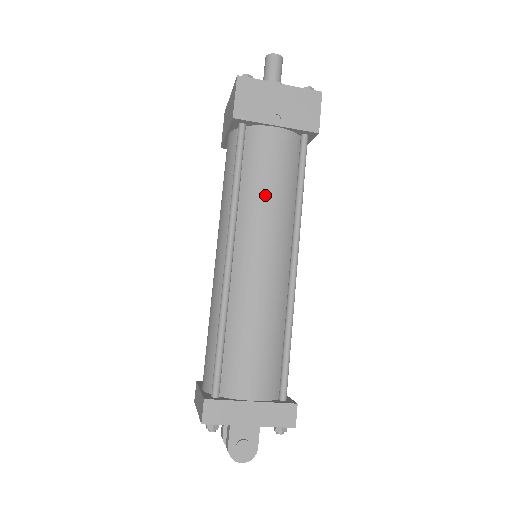
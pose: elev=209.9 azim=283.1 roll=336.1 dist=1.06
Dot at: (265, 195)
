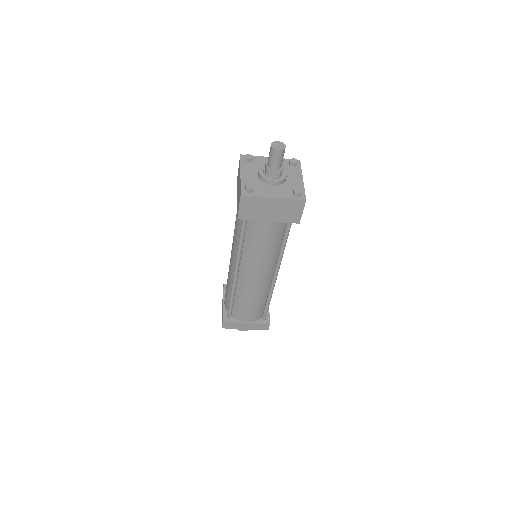
Dot at: (258, 253)
